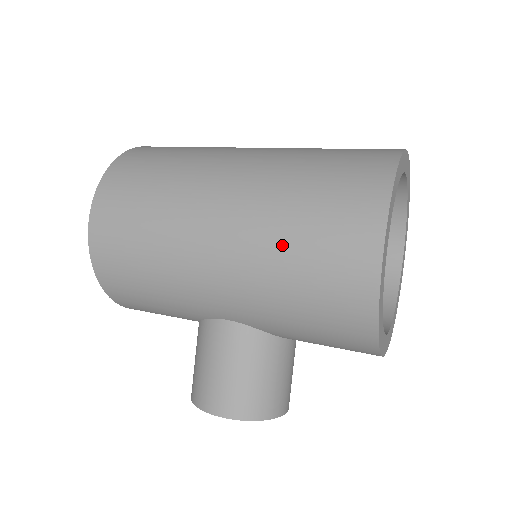
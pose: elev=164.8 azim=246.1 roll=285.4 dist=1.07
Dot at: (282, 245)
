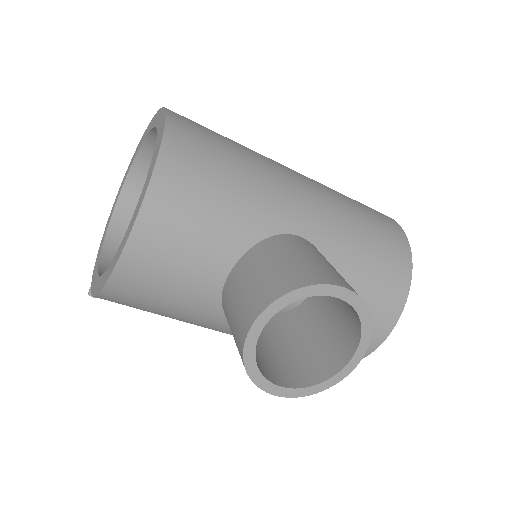
Dot at: (342, 195)
